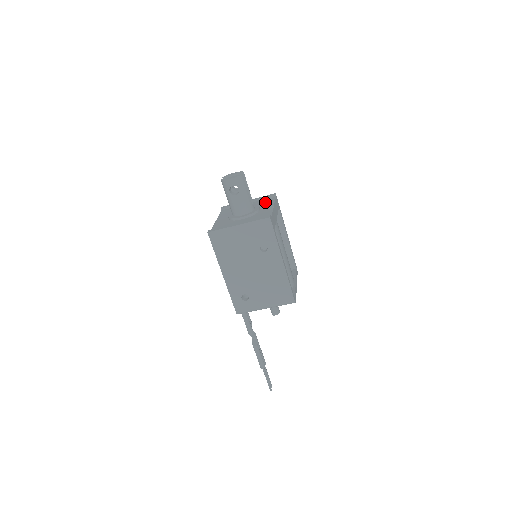
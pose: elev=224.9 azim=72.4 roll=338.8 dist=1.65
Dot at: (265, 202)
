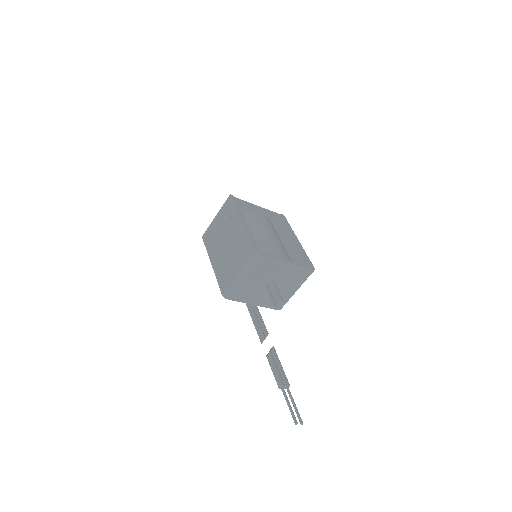
Dot at: occluded
